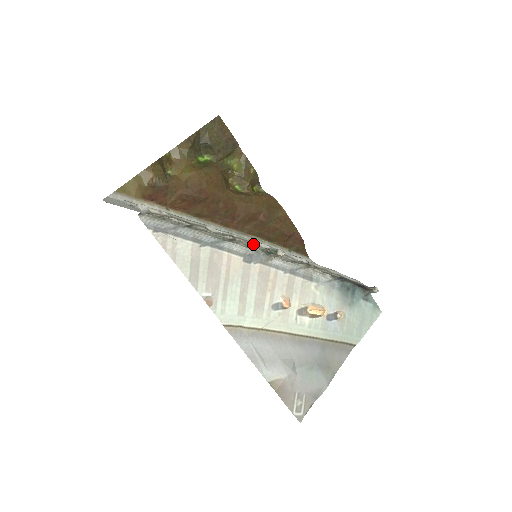
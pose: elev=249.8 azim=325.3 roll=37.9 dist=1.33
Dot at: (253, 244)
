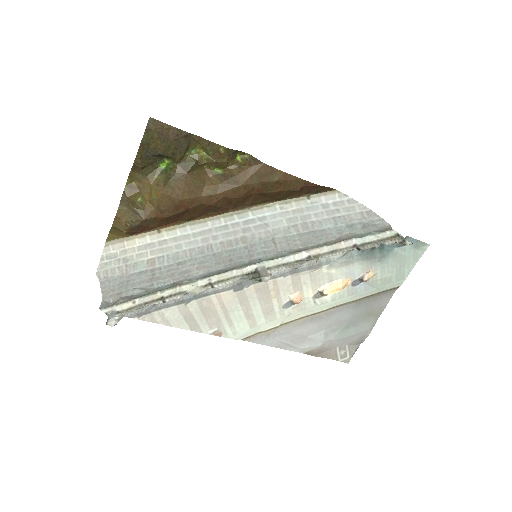
Dot at: (234, 281)
